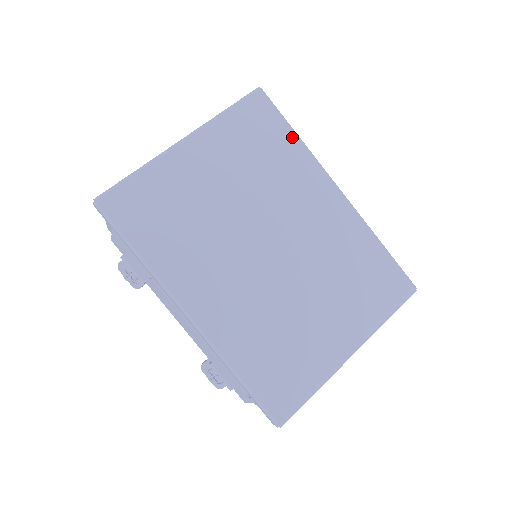
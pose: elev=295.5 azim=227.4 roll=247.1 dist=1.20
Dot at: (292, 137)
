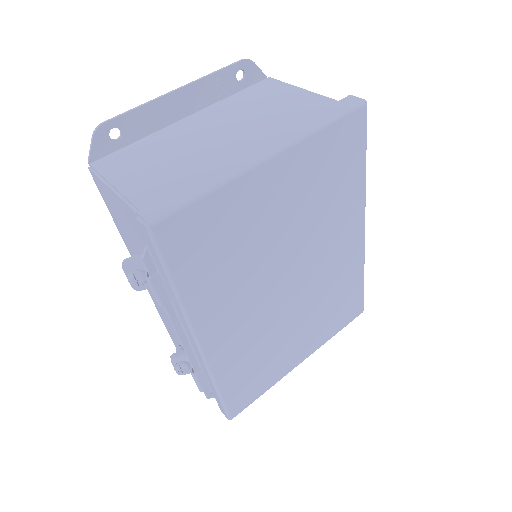
Dot at: (361, 169)
